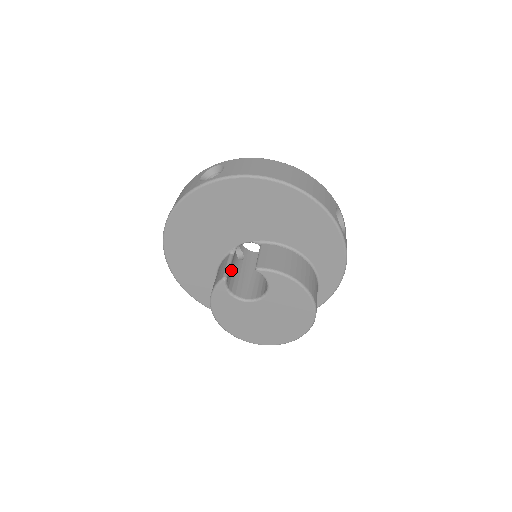
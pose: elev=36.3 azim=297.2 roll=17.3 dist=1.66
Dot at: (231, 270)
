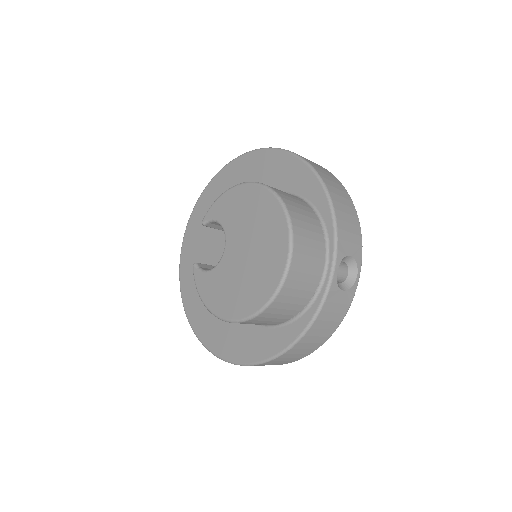
Dot at: occluded
